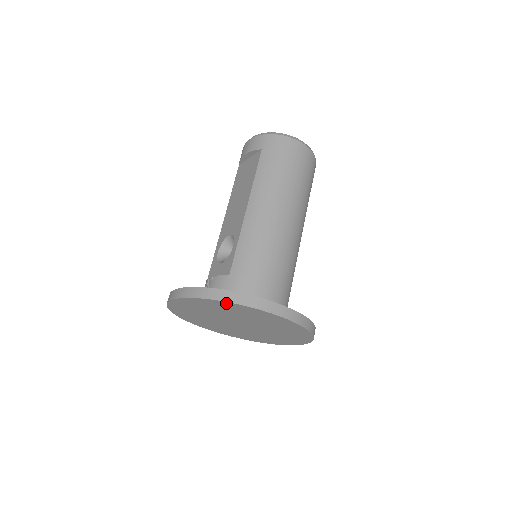
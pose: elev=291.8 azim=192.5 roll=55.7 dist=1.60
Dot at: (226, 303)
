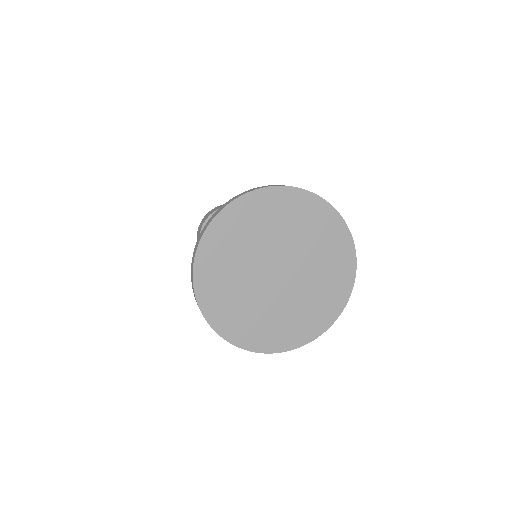
Dot at: (268, 192)
